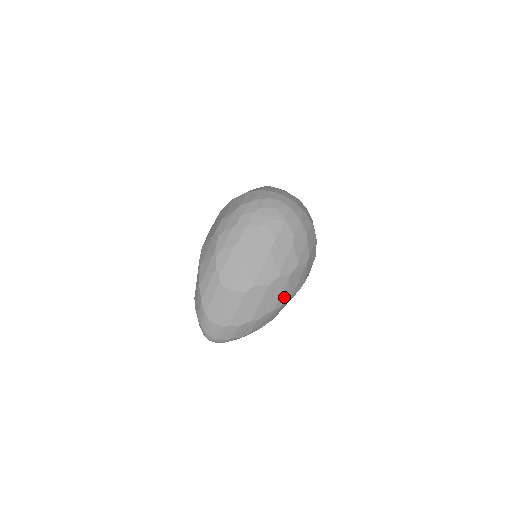
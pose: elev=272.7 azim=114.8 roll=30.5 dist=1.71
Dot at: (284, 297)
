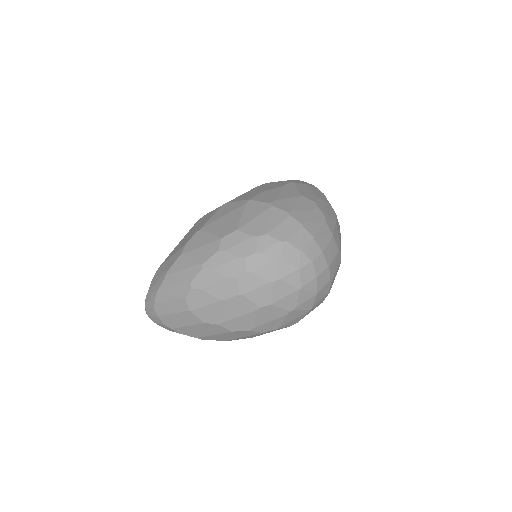
Dot at: (244, 337)
